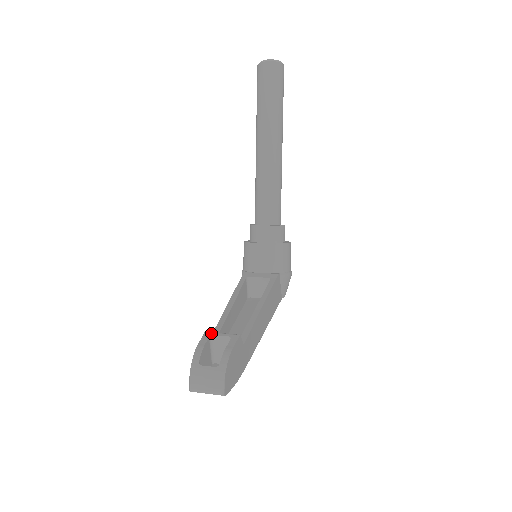
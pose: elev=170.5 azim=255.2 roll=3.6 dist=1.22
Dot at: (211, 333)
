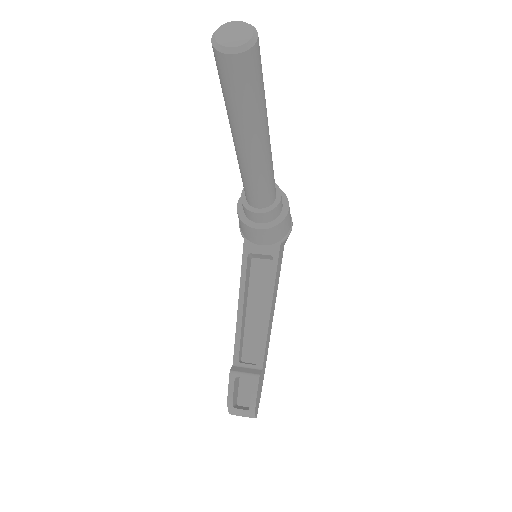
Dot at: (235, 375)
